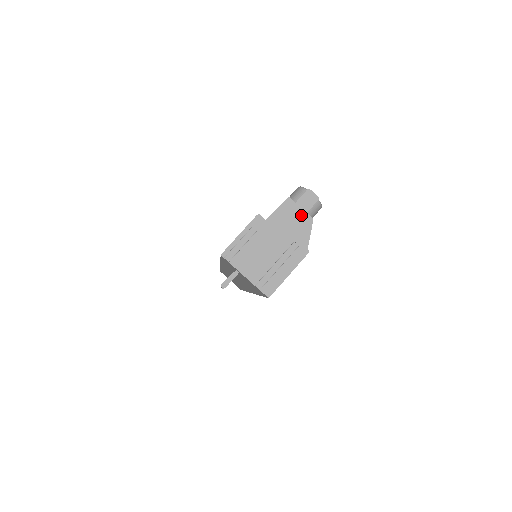
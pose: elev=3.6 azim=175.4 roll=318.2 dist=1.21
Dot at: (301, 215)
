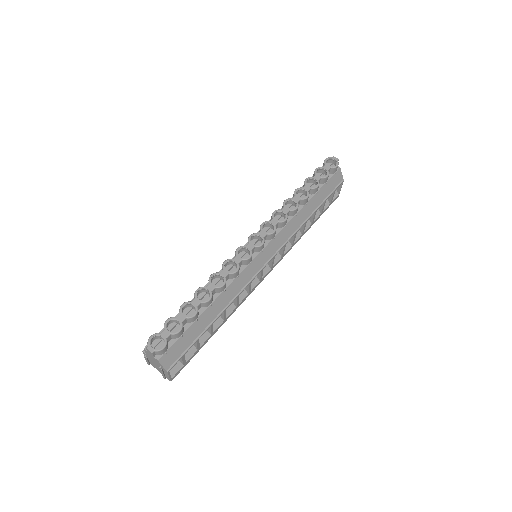
Dot at: (153, 357)
